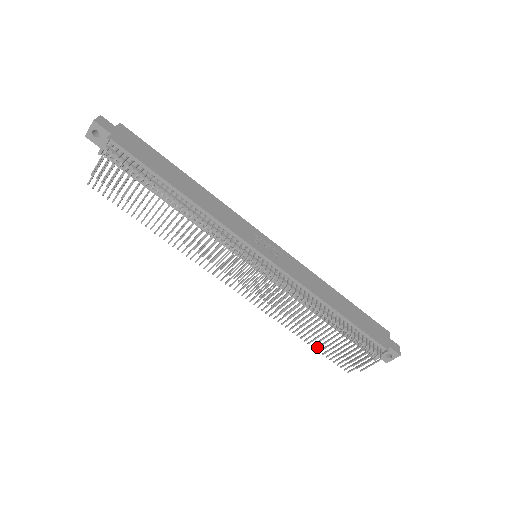
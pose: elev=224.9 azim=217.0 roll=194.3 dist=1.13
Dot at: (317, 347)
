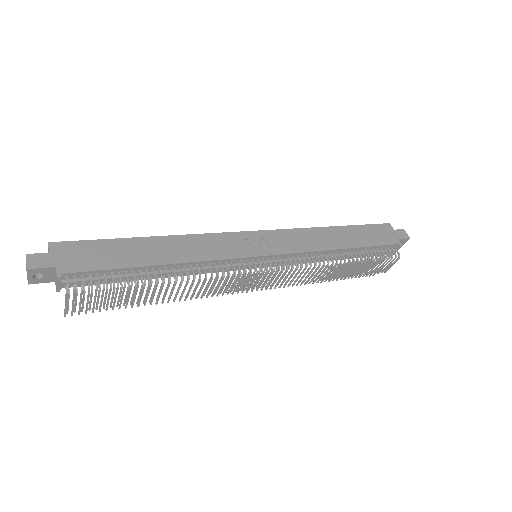
Dot at: (341, 278)
